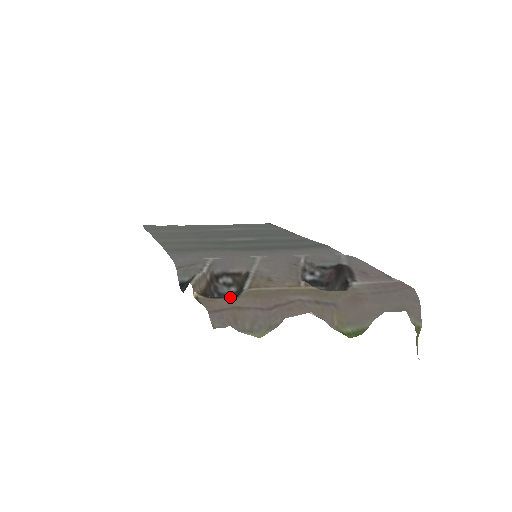
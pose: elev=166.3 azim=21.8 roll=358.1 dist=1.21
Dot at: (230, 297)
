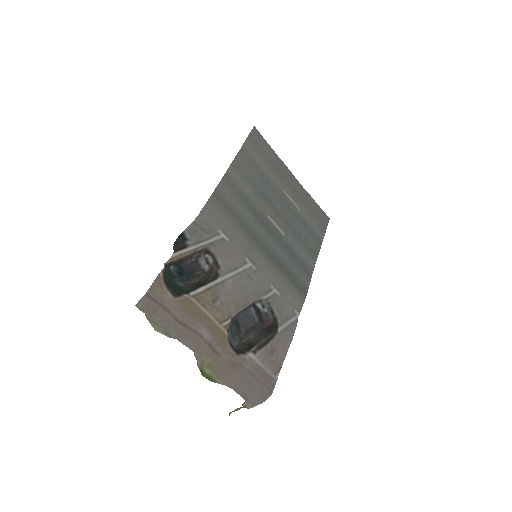
Dot at: (199, 269)
